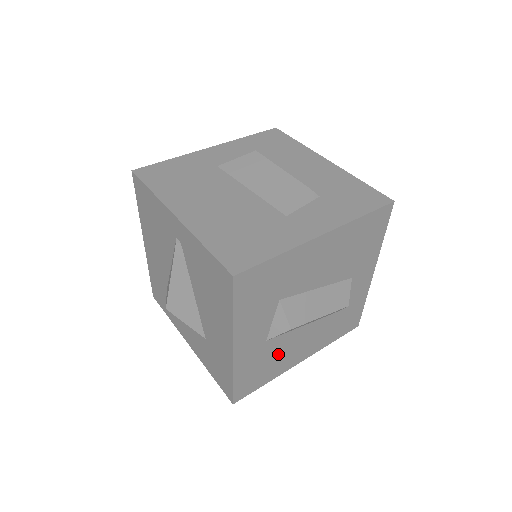
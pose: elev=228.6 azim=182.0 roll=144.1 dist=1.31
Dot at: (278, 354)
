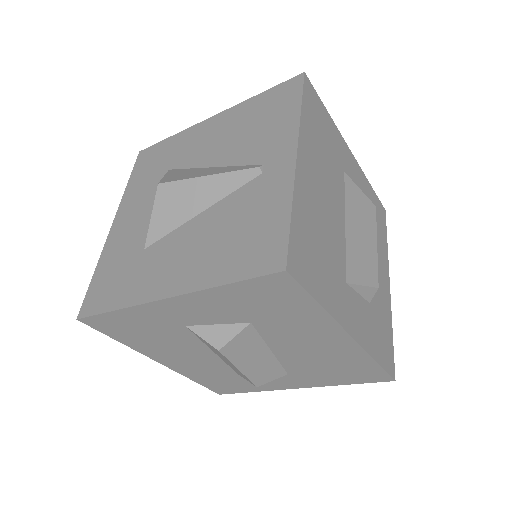
Dot at: (167, 341)
